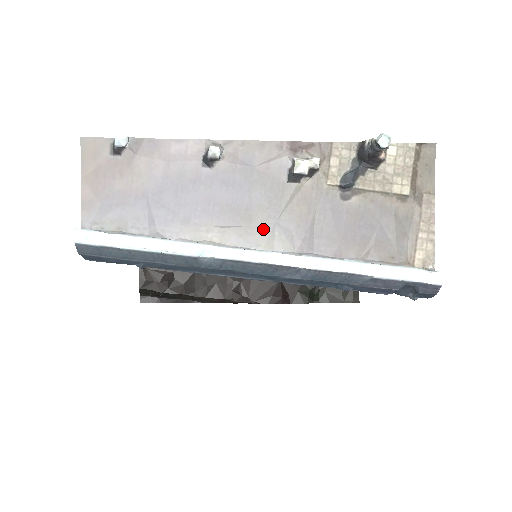
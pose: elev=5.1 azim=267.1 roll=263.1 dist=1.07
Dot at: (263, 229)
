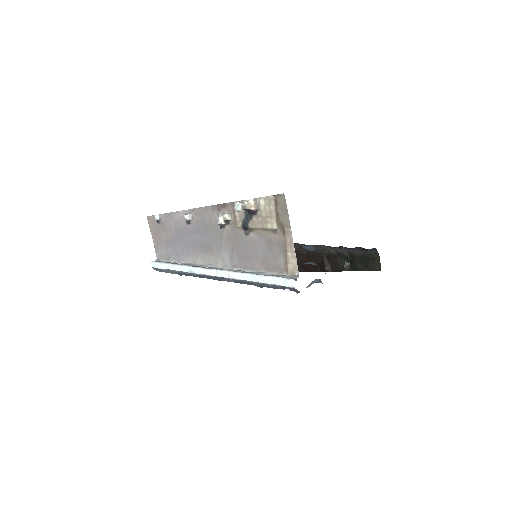
Dot at: (217, 255)
